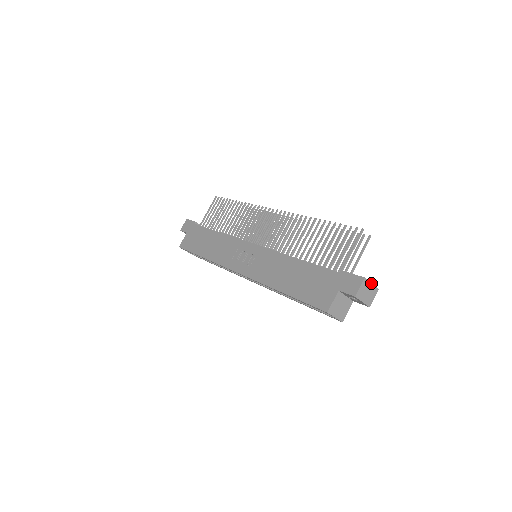
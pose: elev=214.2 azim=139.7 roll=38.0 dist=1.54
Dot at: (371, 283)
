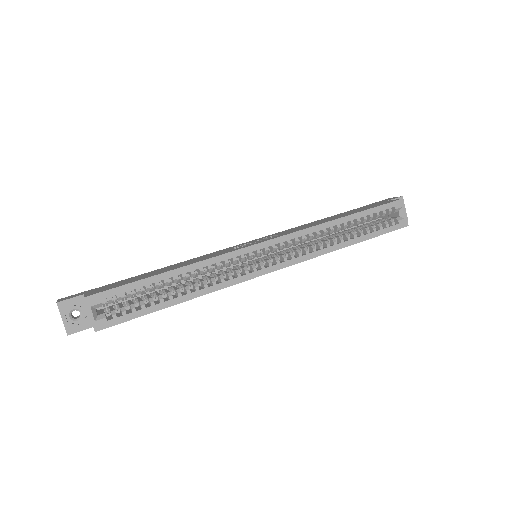
Dot at: occluded
